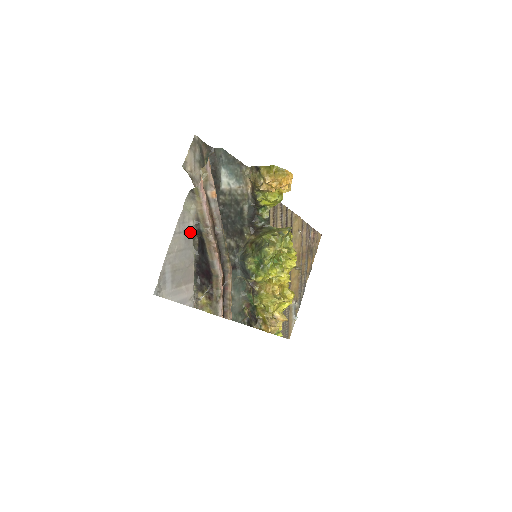
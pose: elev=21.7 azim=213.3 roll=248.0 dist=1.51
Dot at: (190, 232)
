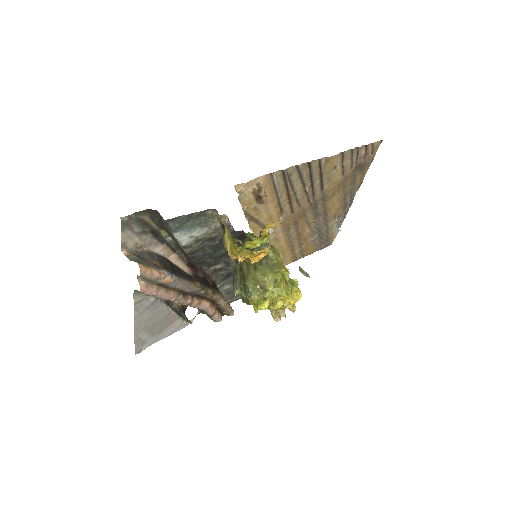
Dot at: (155, 302)
